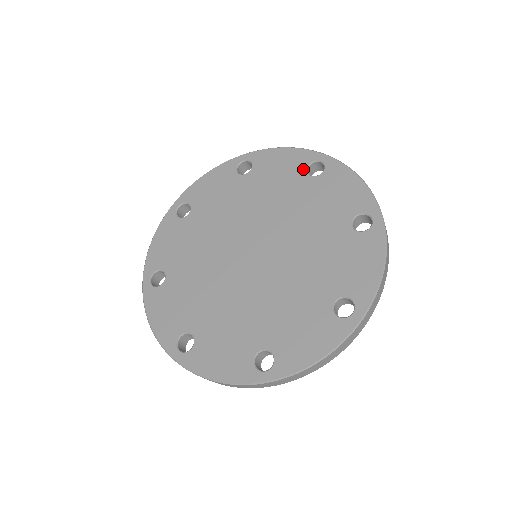
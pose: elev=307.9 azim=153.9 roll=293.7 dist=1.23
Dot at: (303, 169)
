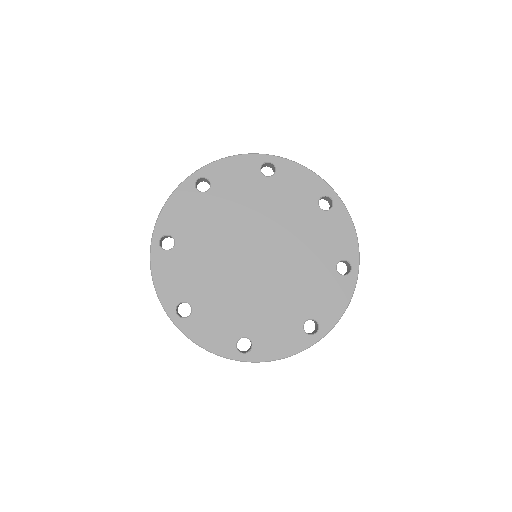
Dot at: (340, 257)
